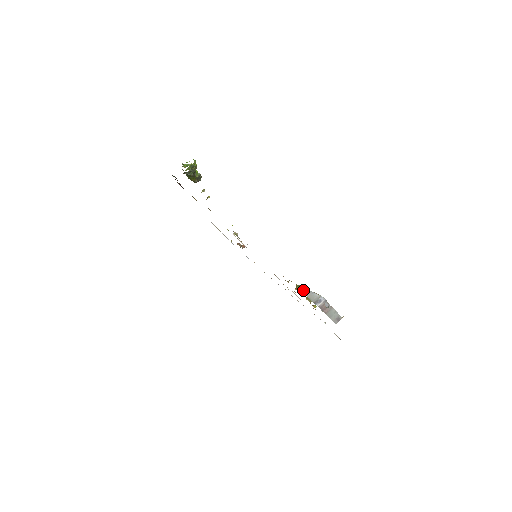
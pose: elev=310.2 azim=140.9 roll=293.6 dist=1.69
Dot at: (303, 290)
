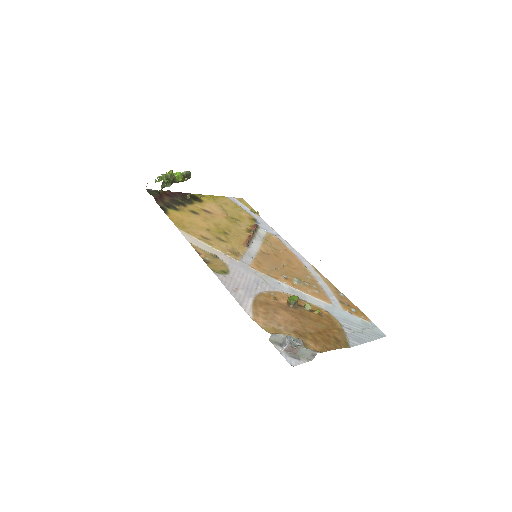
Dot at: (296, 301)
